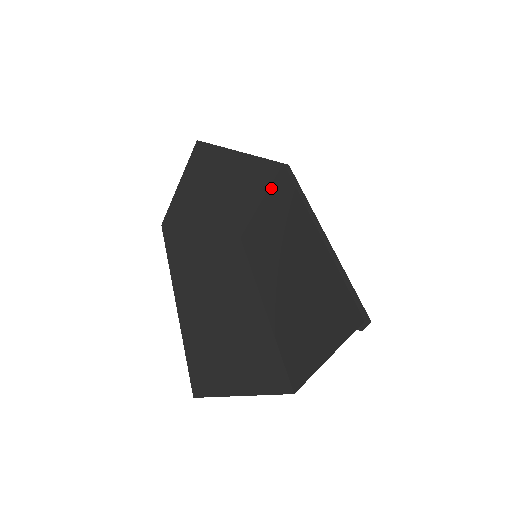
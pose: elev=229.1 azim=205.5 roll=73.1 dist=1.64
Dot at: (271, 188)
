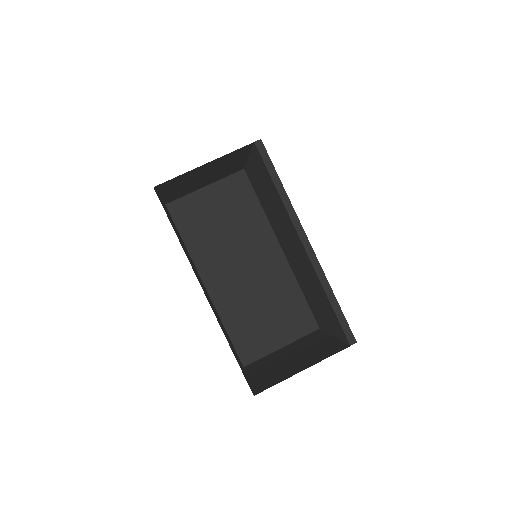
Dot at: (252, 155)
